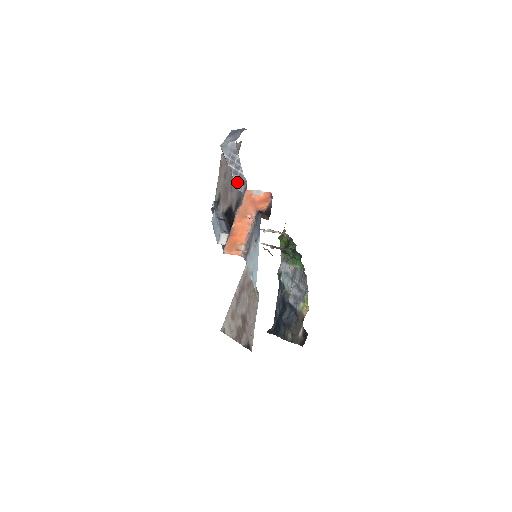
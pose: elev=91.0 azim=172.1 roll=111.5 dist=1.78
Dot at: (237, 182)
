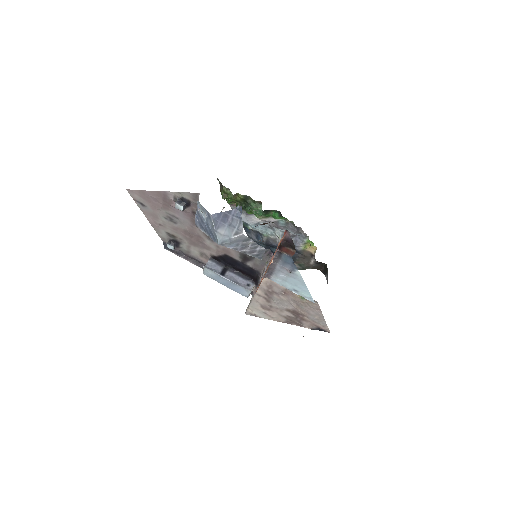
Dot at: (257, 256)
